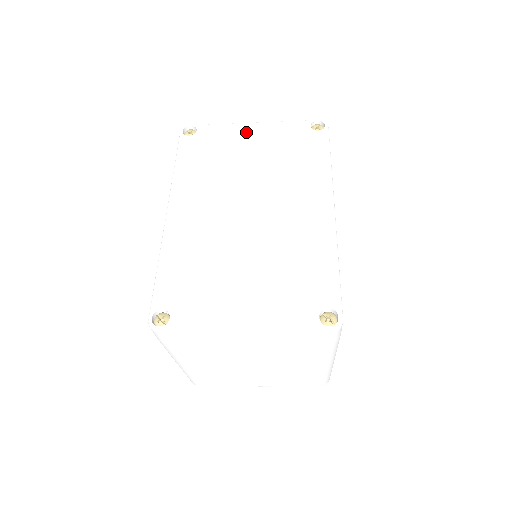
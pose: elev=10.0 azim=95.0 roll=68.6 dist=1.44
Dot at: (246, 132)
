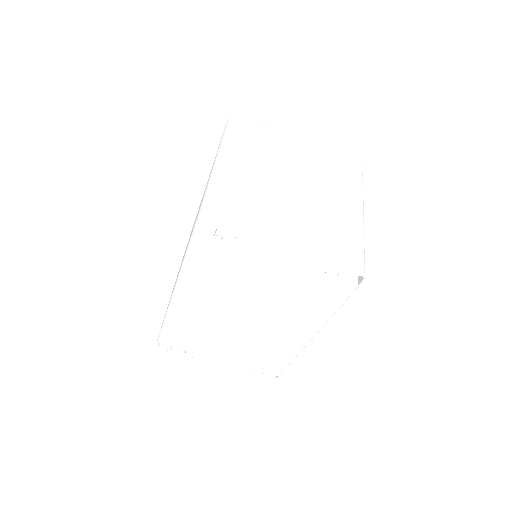
Dot at: occluded
